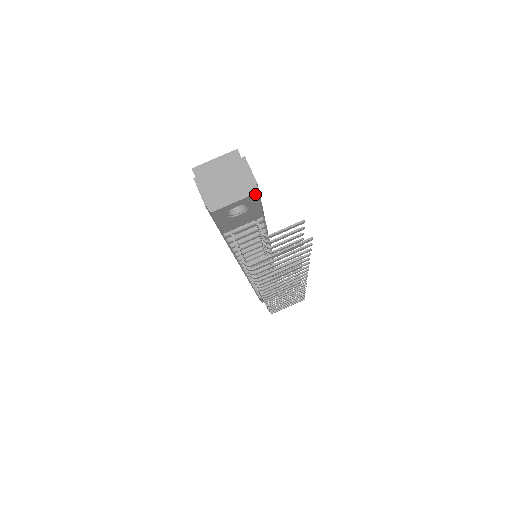
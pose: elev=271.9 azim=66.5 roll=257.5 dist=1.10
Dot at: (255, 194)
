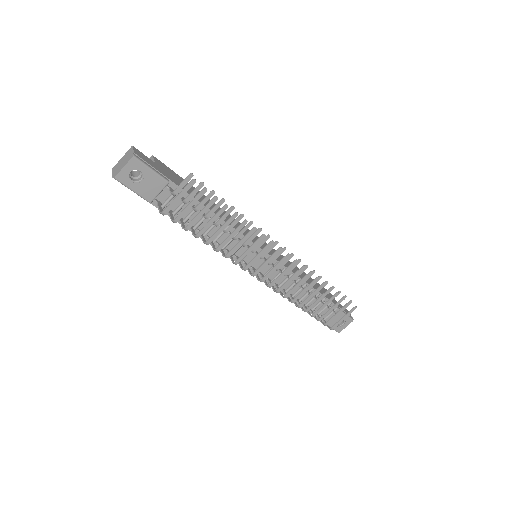
Dot at: (133, 158)
